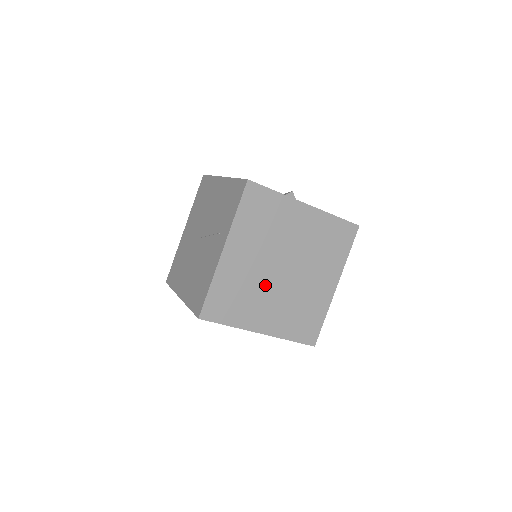
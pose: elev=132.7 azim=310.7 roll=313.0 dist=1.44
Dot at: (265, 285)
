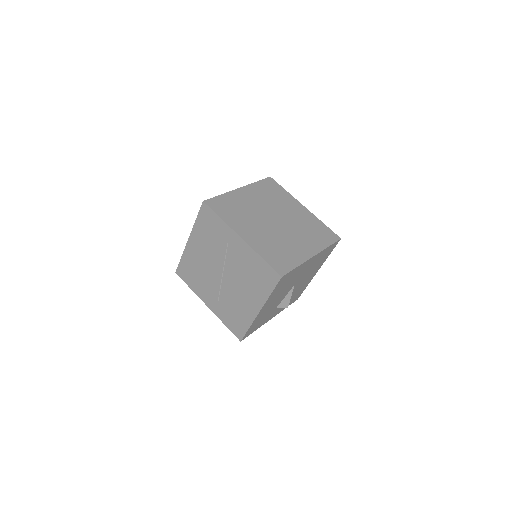
Dot at: (280, 235)
